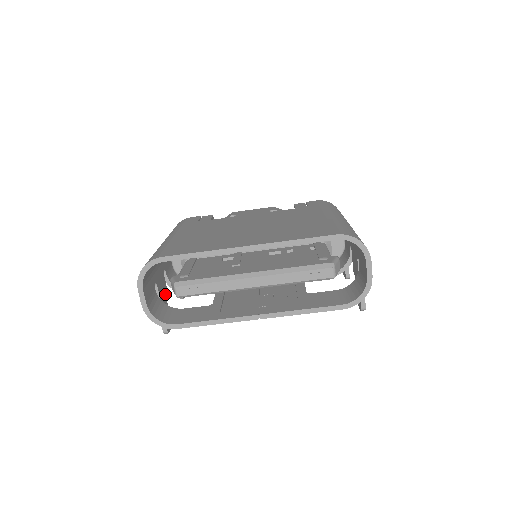
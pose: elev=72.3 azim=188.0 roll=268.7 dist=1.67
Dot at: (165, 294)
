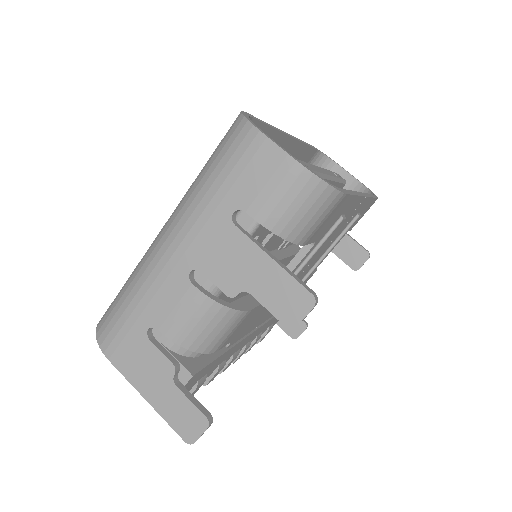
Dot at: (240, 279)
